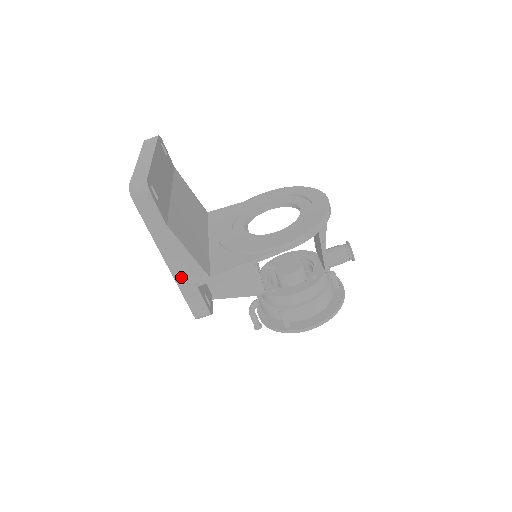
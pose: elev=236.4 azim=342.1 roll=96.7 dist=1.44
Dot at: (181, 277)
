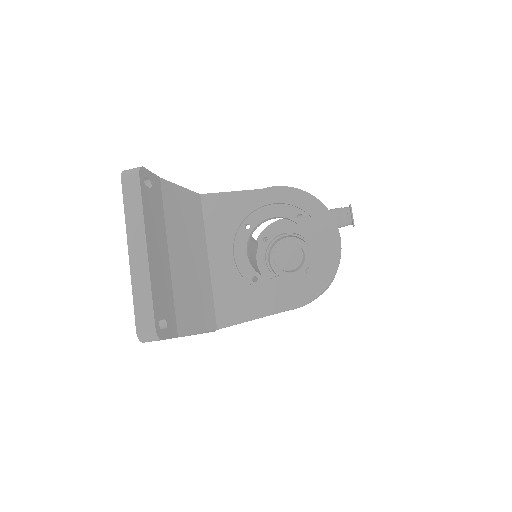
Dot at: occluded
